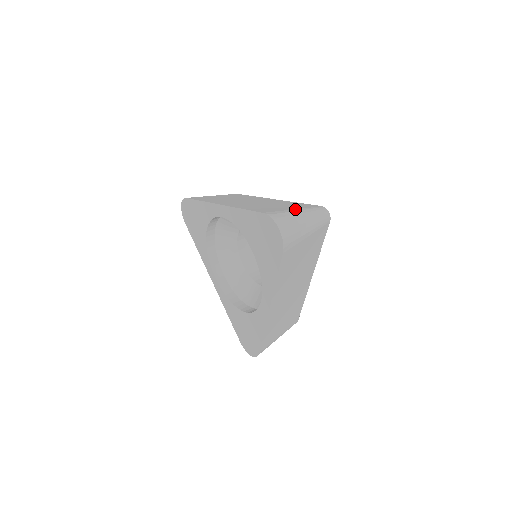
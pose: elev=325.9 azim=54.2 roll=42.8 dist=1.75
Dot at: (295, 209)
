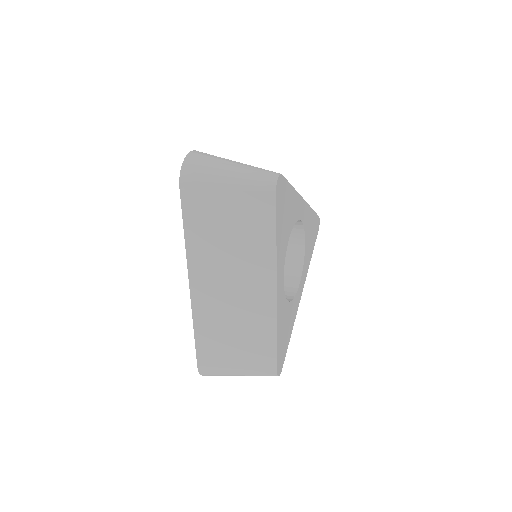
Dot at: occluded
